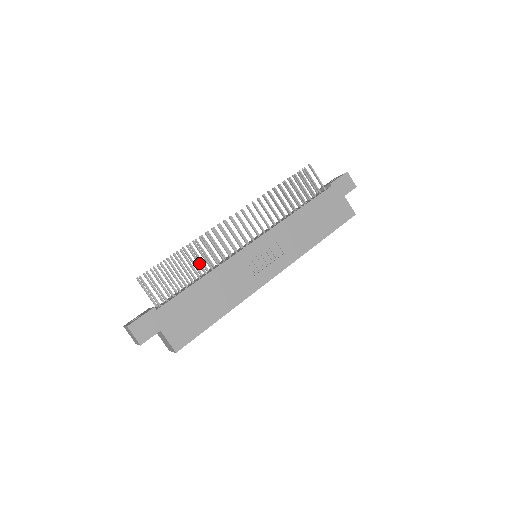
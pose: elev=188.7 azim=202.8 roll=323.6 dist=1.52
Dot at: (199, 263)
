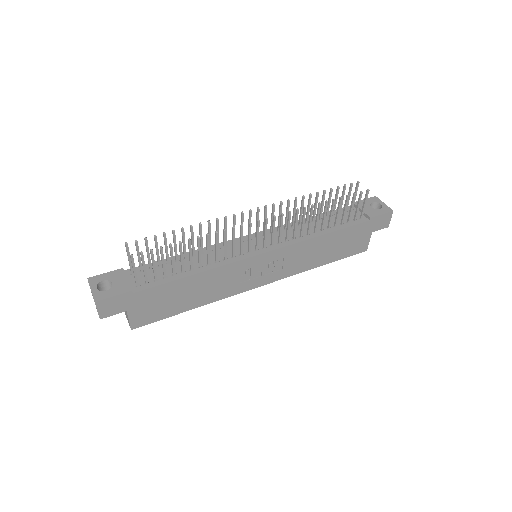
Dot at: (200, 256)
